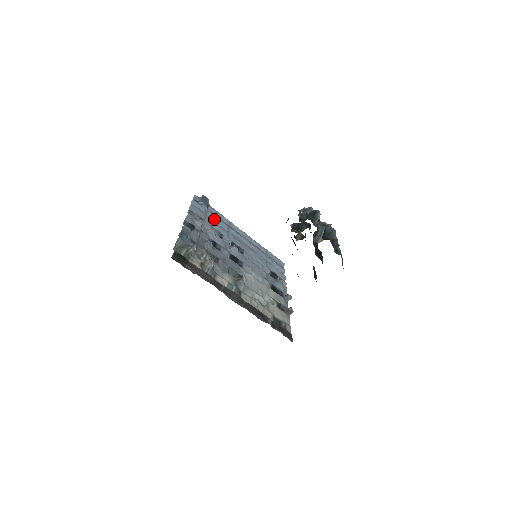
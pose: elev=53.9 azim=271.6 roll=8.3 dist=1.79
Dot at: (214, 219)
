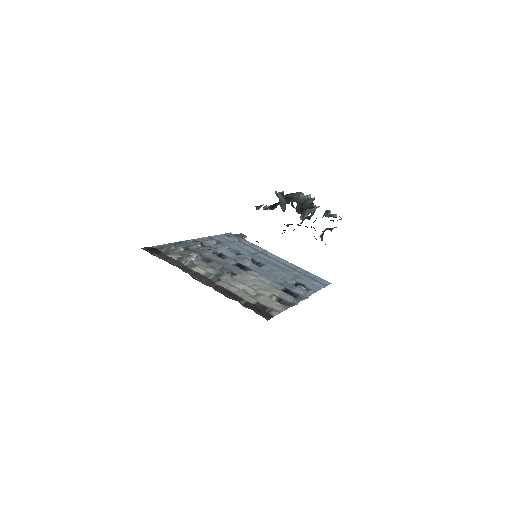
Dot at: (241, 245)
